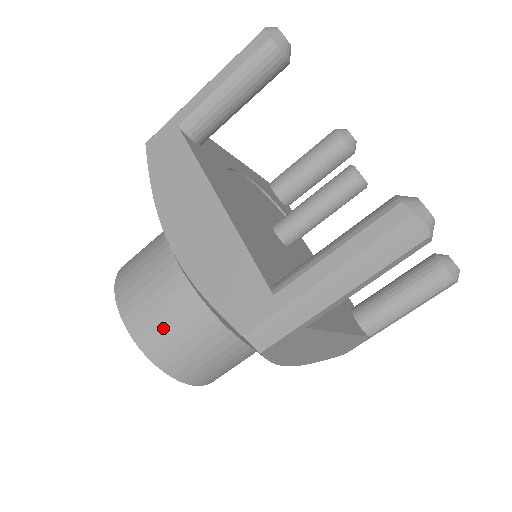
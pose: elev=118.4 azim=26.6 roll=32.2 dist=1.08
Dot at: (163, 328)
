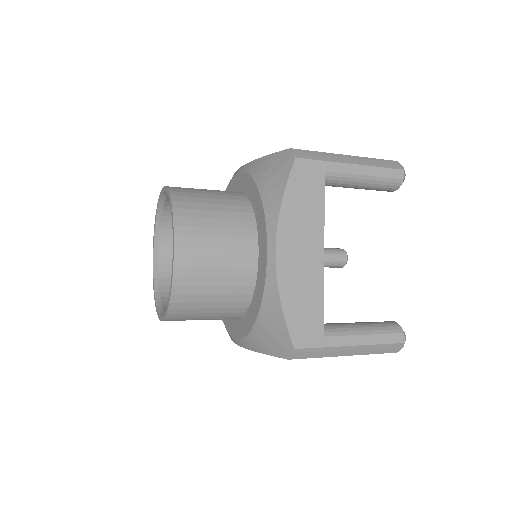
Dot at: (203, 285)
